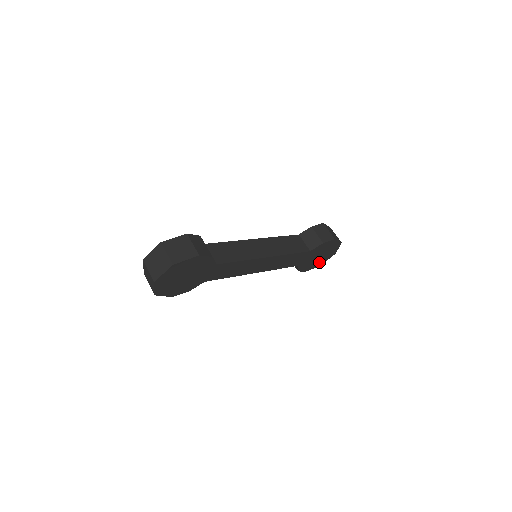
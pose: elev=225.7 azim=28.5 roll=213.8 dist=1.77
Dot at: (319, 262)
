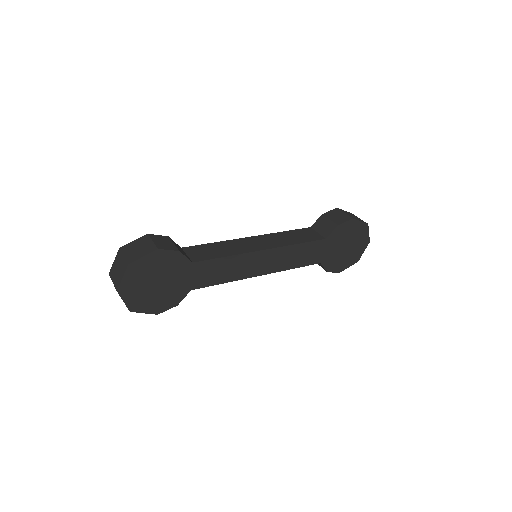
Dot at: (352, 257)
